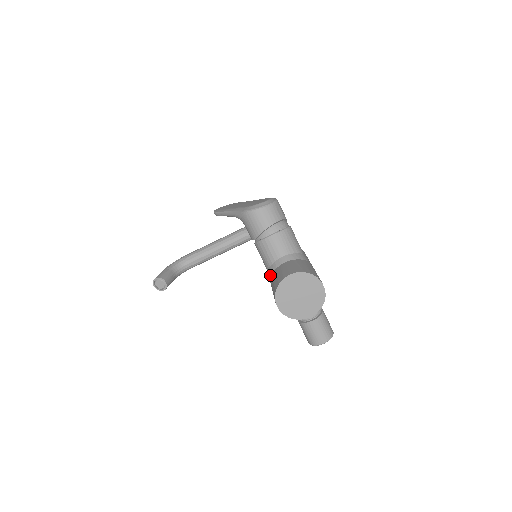
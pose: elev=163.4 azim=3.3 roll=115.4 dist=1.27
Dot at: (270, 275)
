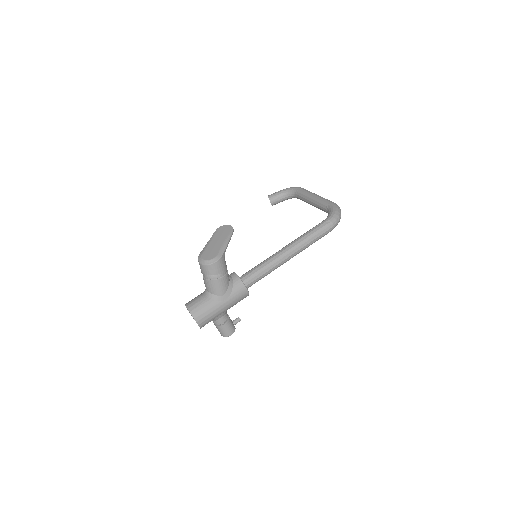
Dot at: occluded
